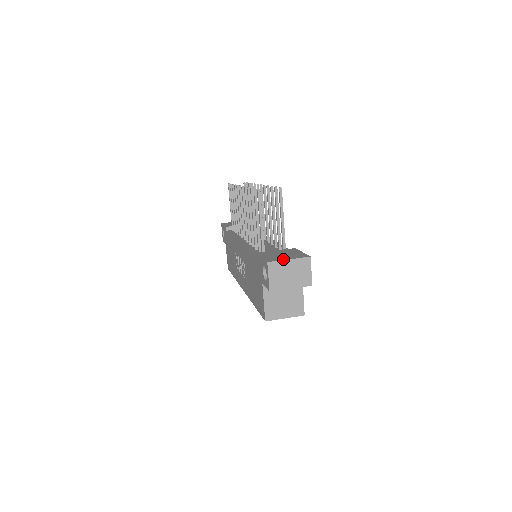
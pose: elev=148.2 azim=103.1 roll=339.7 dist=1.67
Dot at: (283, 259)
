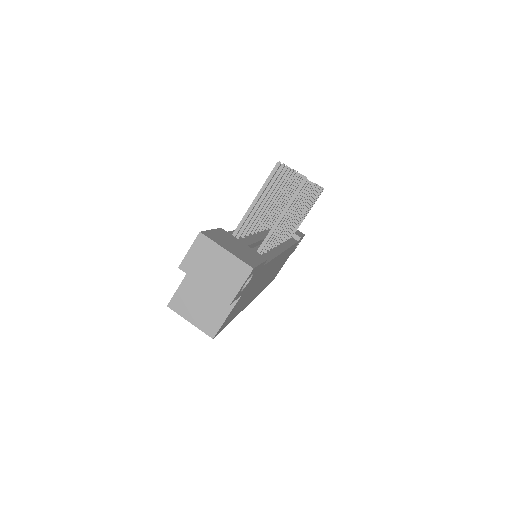
Dot at: (221, 244)
